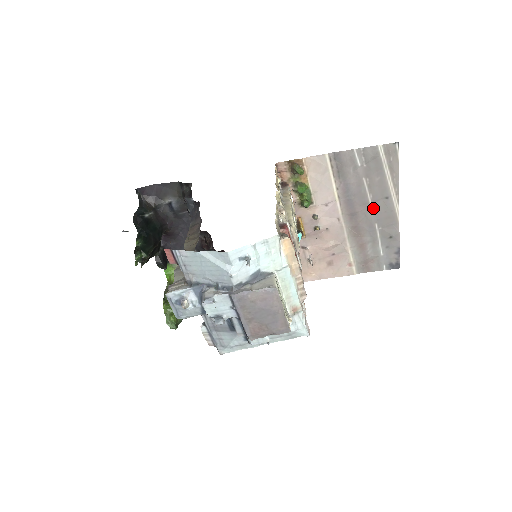
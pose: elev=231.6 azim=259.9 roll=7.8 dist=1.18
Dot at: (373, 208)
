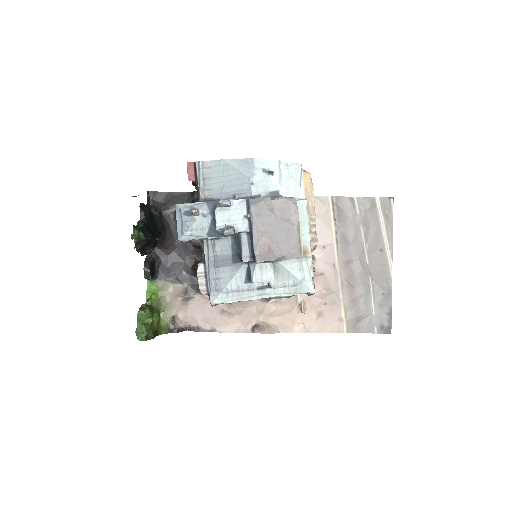
Dot at: (368, 259)
